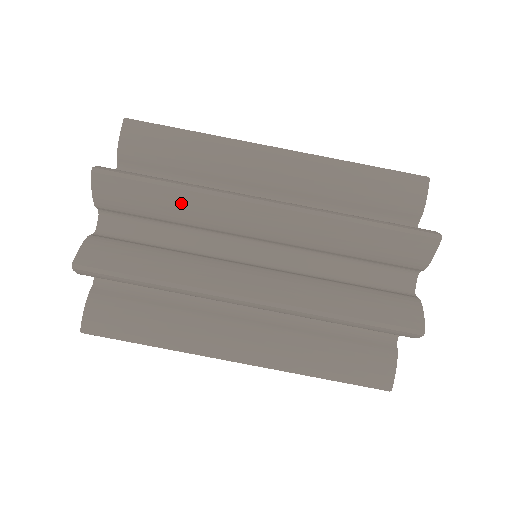
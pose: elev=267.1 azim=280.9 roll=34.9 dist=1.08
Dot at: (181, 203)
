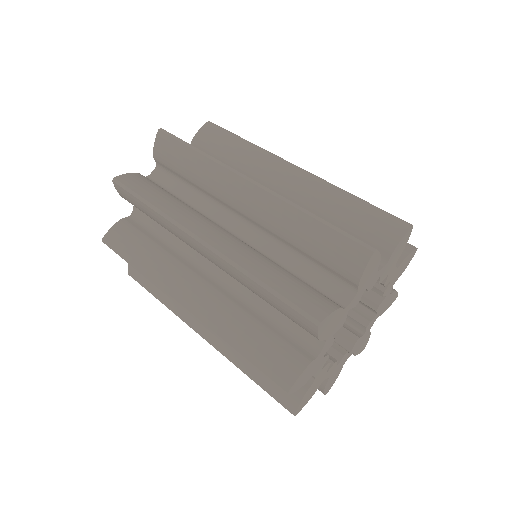
Dot at: occluded
